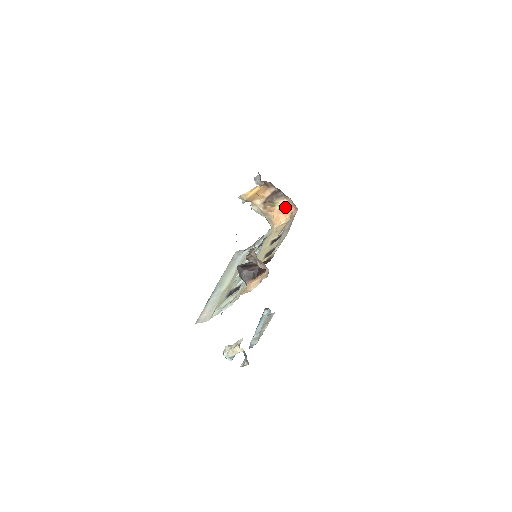
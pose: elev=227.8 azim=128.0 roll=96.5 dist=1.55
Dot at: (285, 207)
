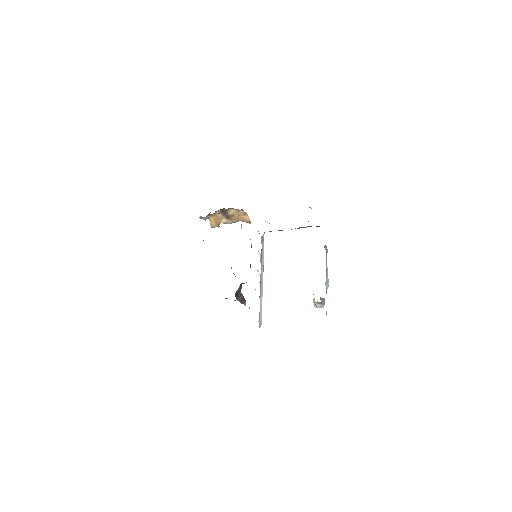
Dot at: (238, 213)
